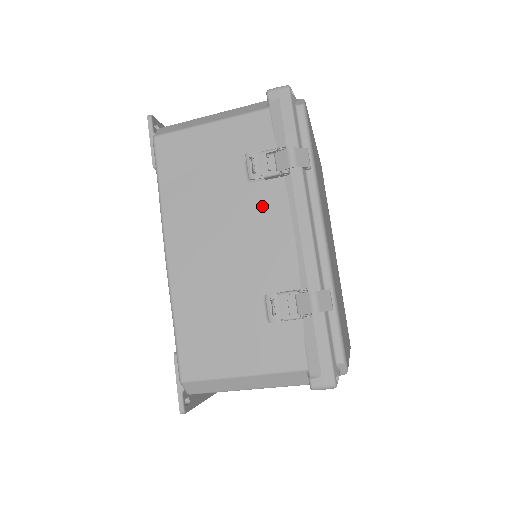
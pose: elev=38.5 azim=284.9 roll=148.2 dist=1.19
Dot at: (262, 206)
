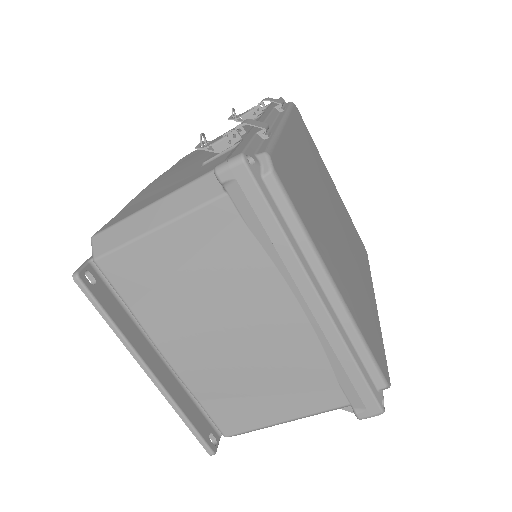
Dot at: occluded
